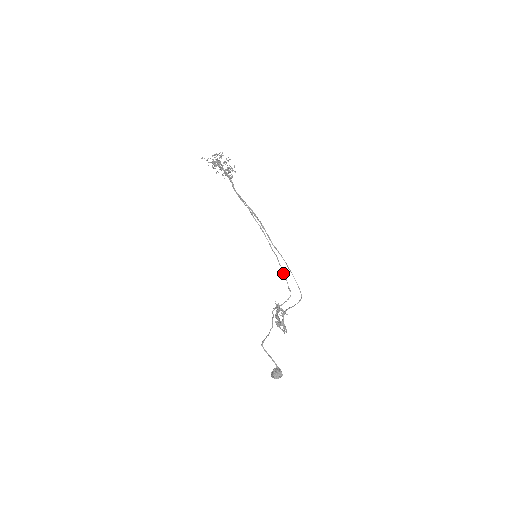
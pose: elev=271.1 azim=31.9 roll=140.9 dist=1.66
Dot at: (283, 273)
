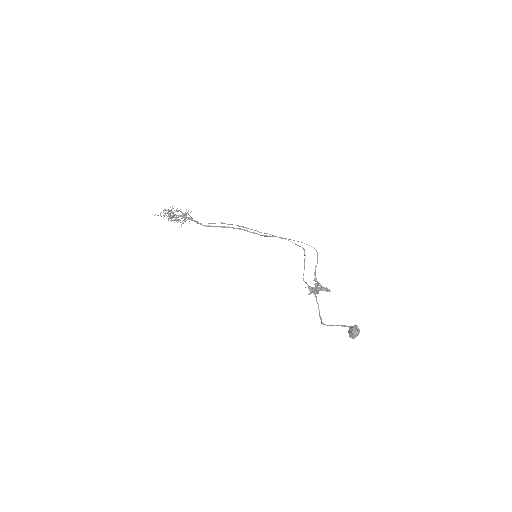
Dot at: occluded
